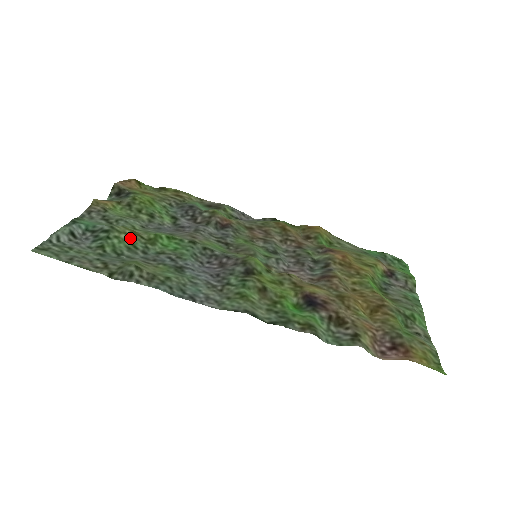
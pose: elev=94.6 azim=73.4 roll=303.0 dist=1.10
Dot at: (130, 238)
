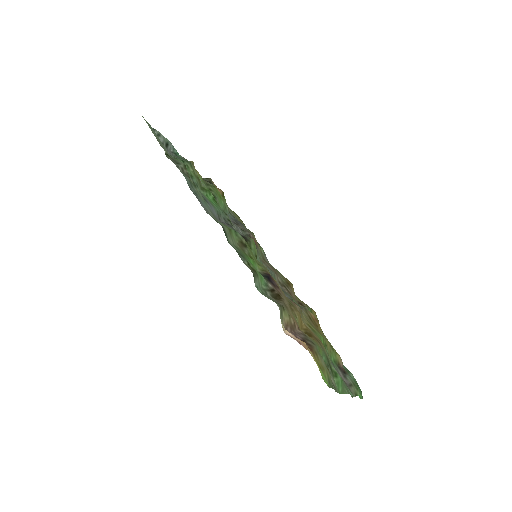
Dot at: (194, 174)
